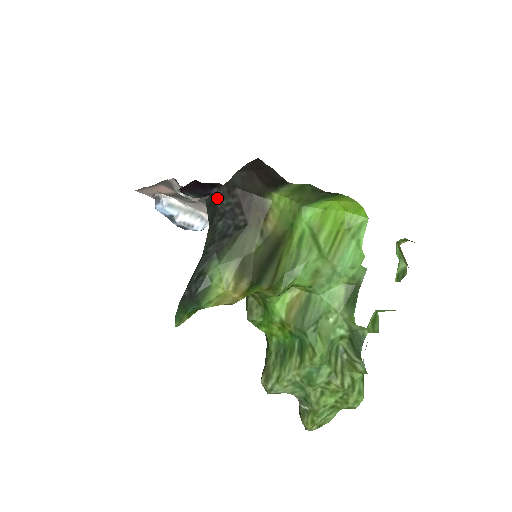
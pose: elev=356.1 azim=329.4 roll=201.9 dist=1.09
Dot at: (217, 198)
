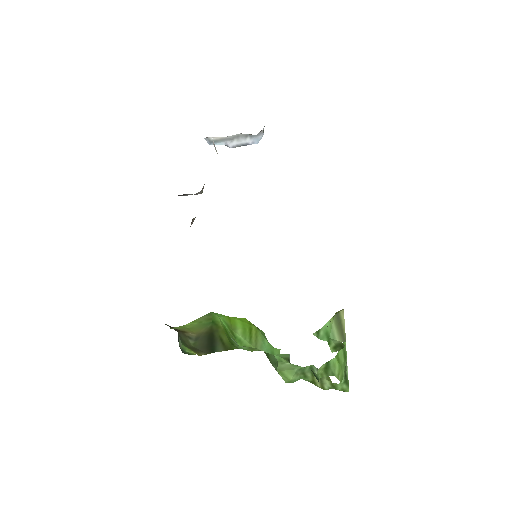
Dot at: occluded
